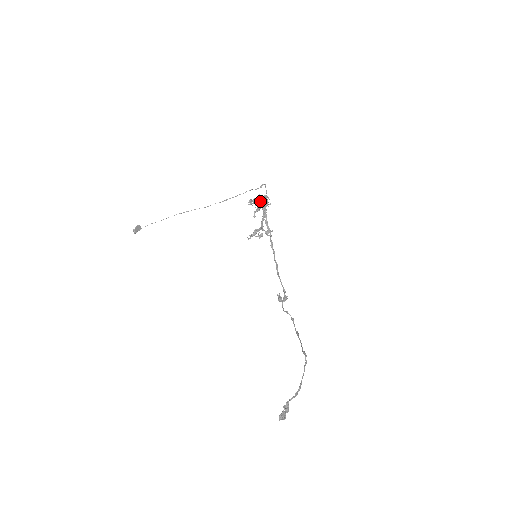
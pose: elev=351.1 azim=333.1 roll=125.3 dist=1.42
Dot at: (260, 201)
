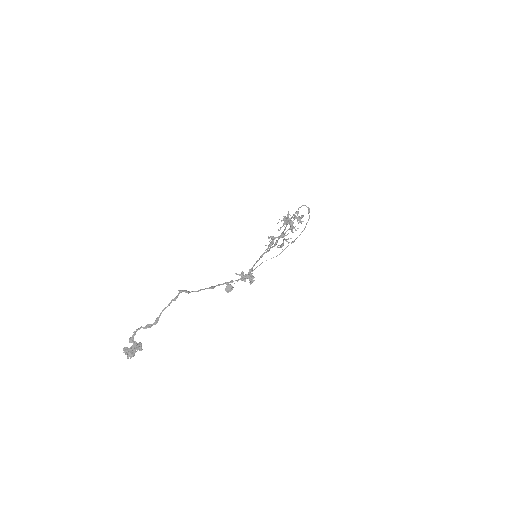
Dot at: (287, 216)
